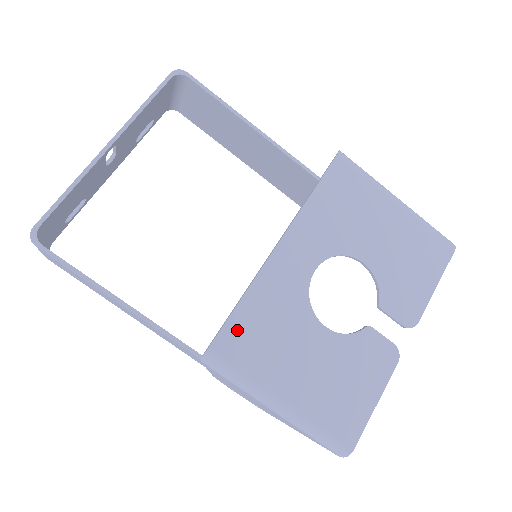
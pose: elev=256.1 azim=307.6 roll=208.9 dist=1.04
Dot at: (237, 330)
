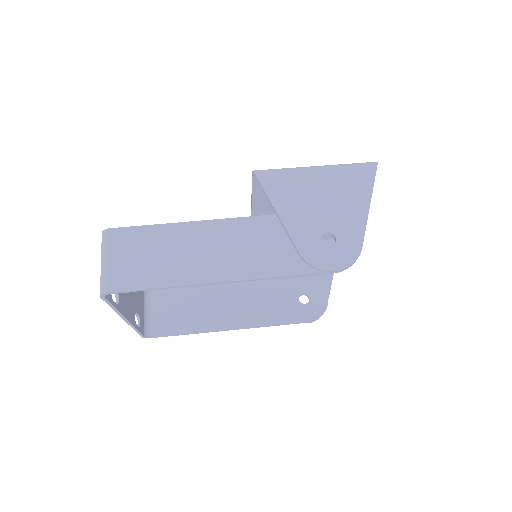
Dot at: occluded
